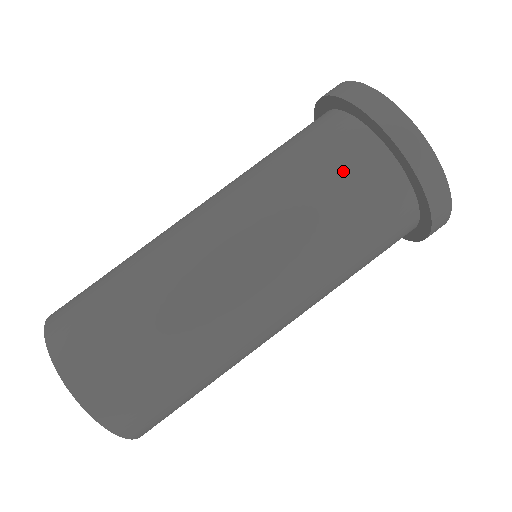
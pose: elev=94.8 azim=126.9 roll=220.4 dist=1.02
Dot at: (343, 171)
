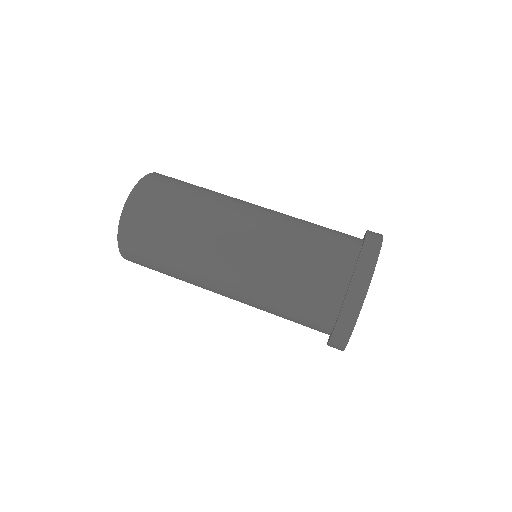
Dot at: (335, 230)
